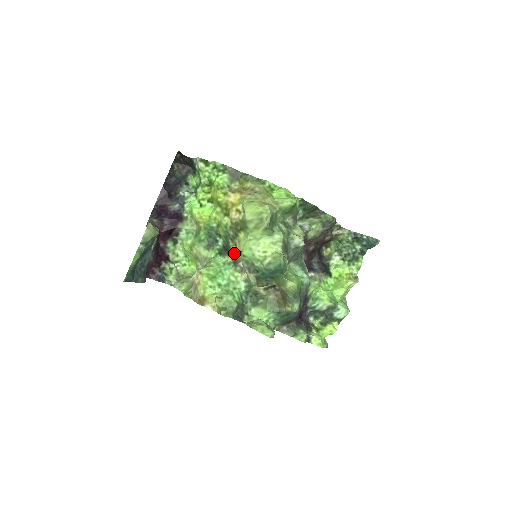
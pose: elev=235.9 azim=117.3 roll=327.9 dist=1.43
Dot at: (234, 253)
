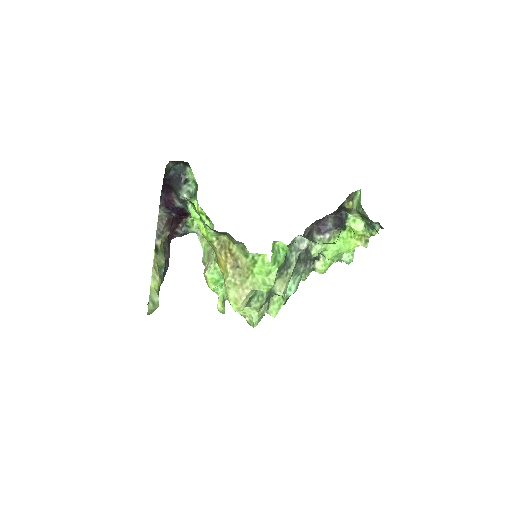
Dot at: occluded
